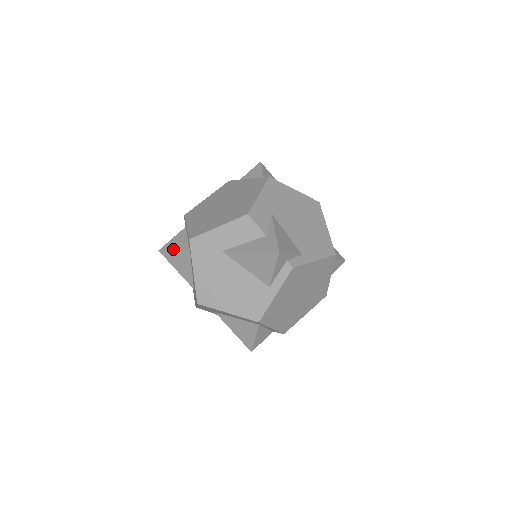
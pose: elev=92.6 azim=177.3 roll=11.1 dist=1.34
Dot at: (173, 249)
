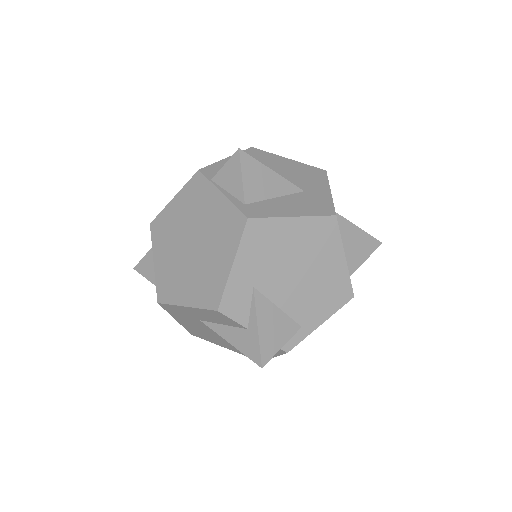
Dot at: (148, 278)
